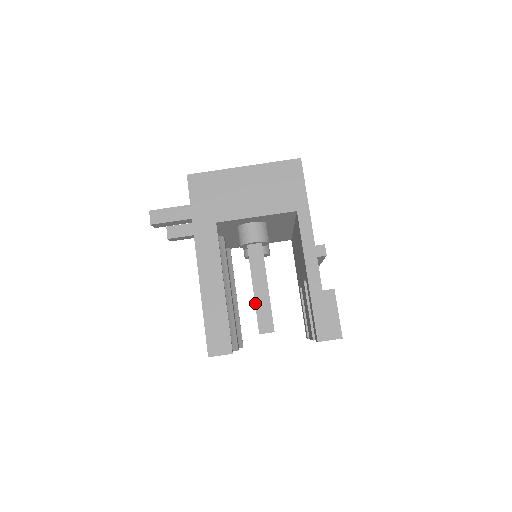
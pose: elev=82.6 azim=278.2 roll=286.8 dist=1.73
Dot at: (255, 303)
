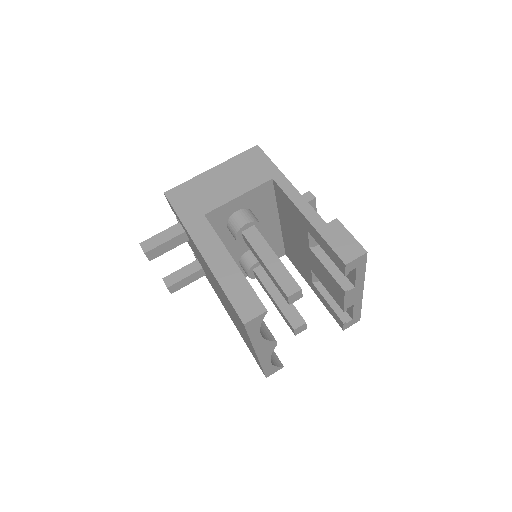
Dot at: (271, 273)
